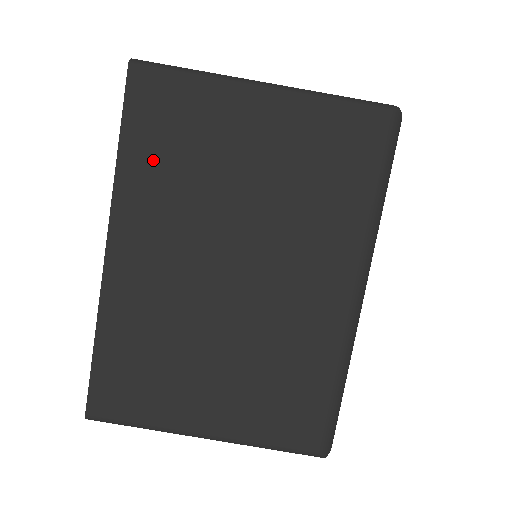
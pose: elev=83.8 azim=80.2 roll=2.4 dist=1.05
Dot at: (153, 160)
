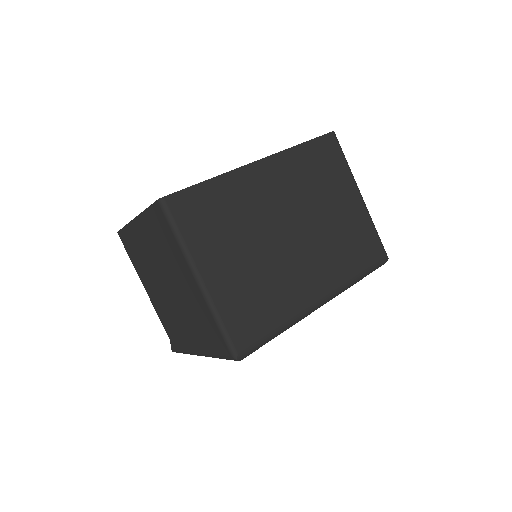
Dot at: (309, 162)
